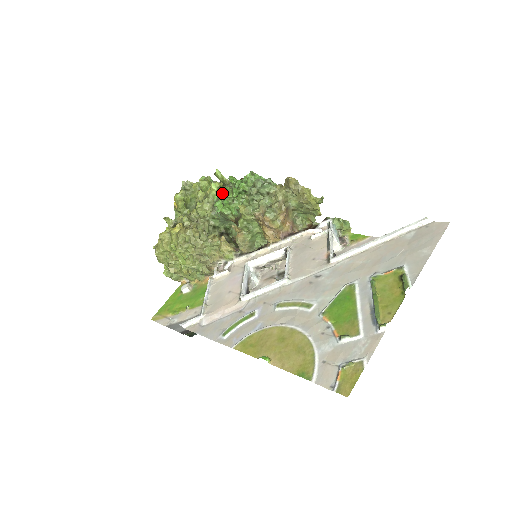
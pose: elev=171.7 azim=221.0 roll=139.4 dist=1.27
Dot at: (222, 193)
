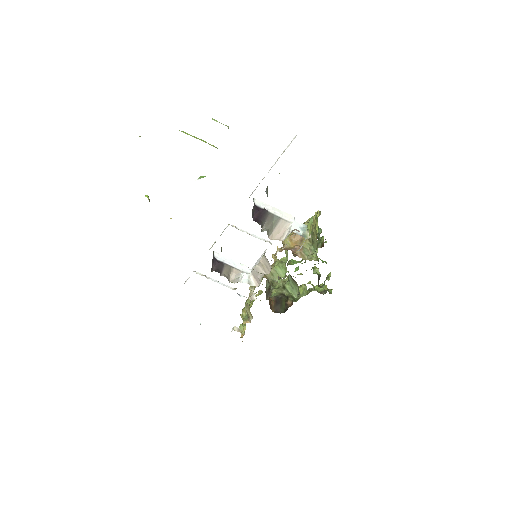
Dot at: (305, 262)
